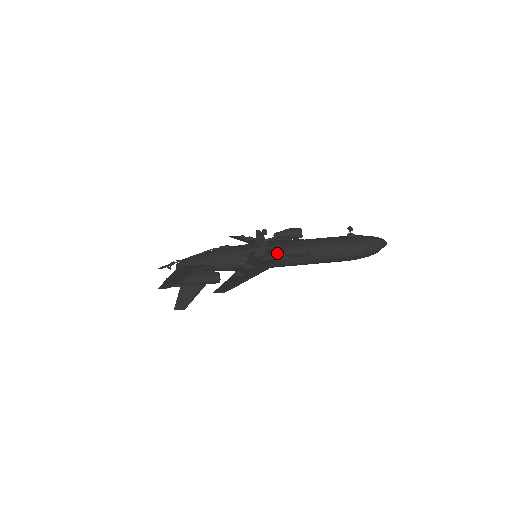
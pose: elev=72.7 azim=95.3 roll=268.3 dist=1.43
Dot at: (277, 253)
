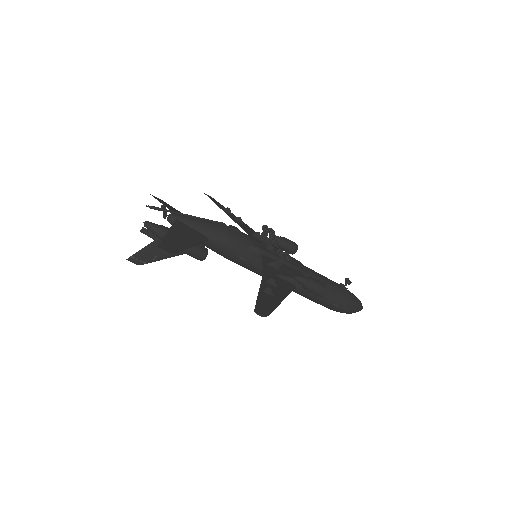
Dot at: (297, 279)
